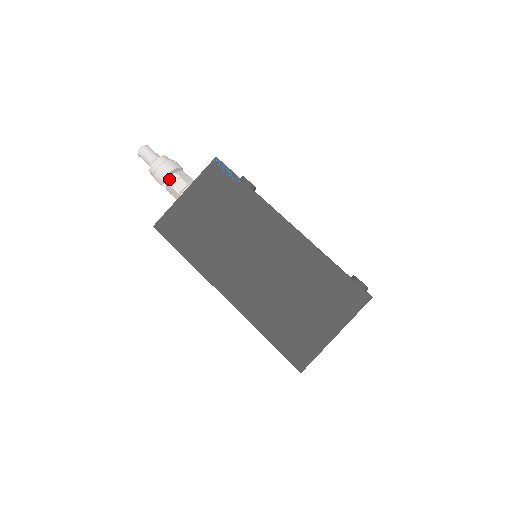
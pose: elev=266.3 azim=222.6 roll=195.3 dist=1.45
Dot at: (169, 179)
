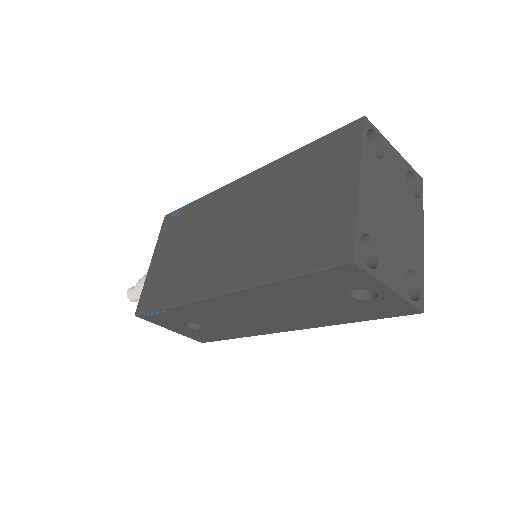
Dot at: occluded
